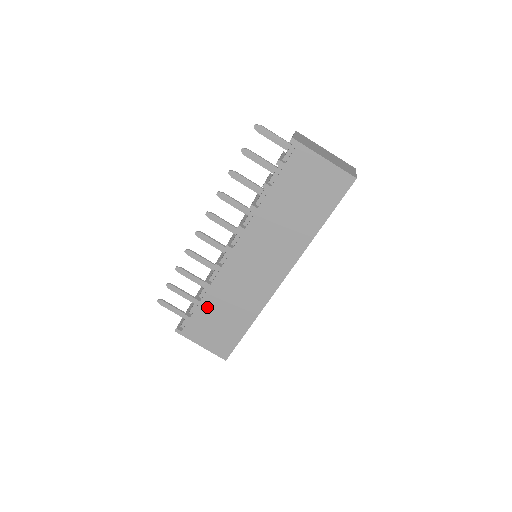
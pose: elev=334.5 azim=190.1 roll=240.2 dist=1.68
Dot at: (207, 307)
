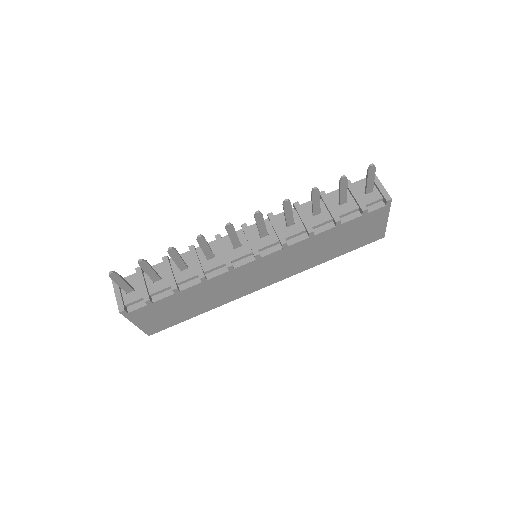
Dot at: (181, 296)
